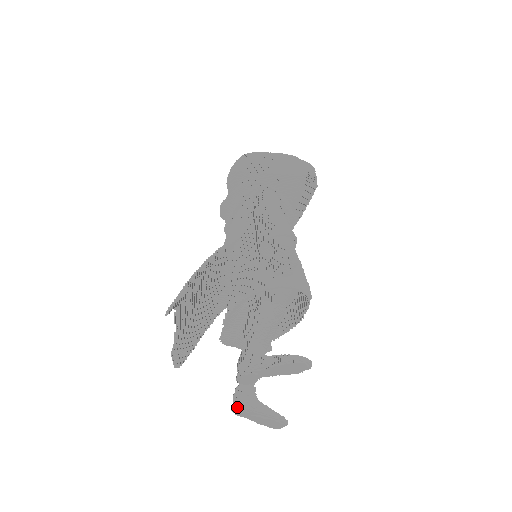
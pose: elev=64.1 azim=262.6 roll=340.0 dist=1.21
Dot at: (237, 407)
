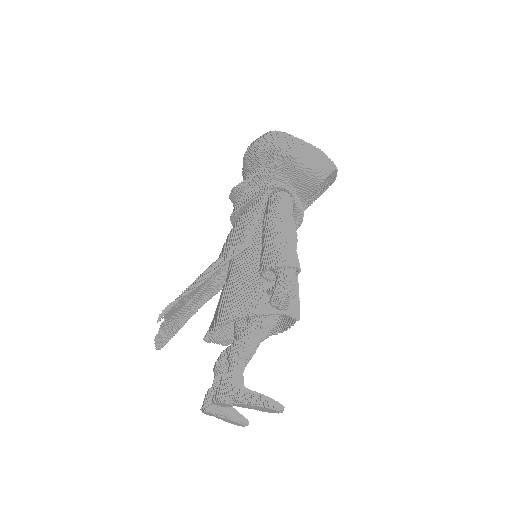
Dot at: (207, 411)
